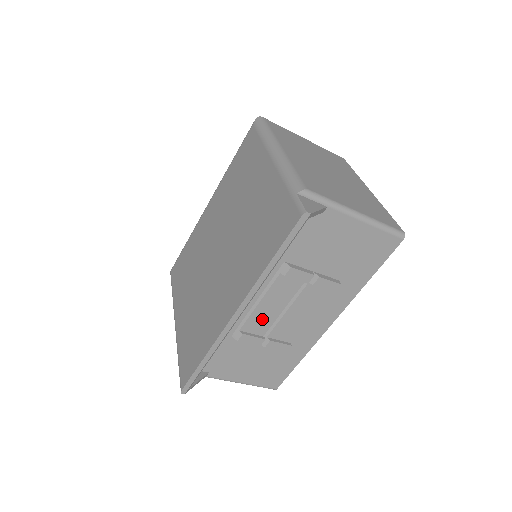
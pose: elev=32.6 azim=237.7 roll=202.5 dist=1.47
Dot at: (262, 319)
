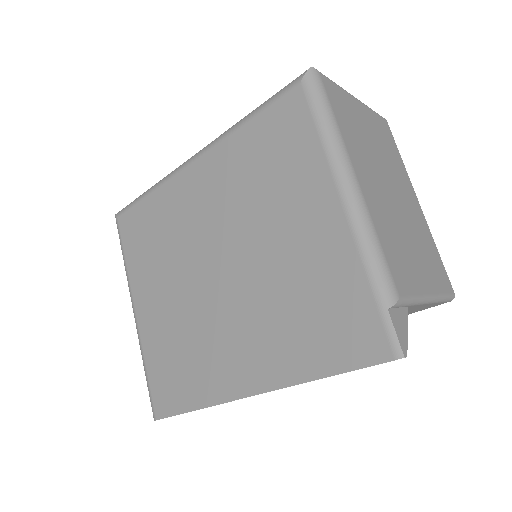
Dot at: occluded
